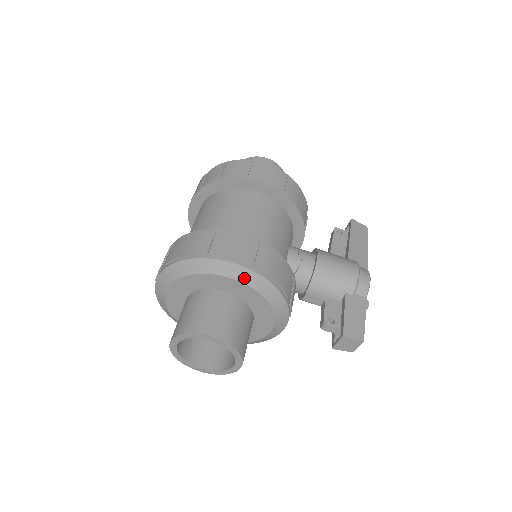
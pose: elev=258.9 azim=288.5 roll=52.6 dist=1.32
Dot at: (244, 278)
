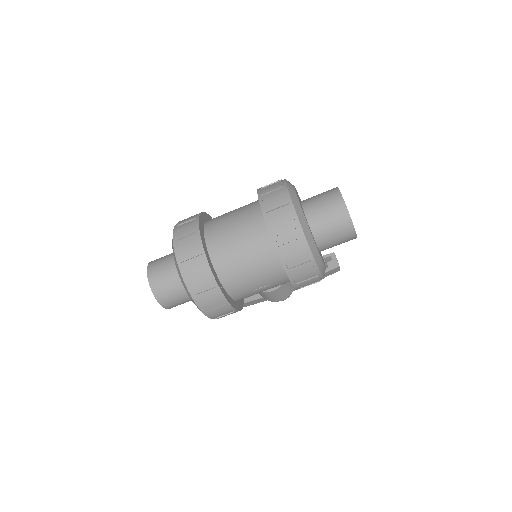
Dot at: occluded
